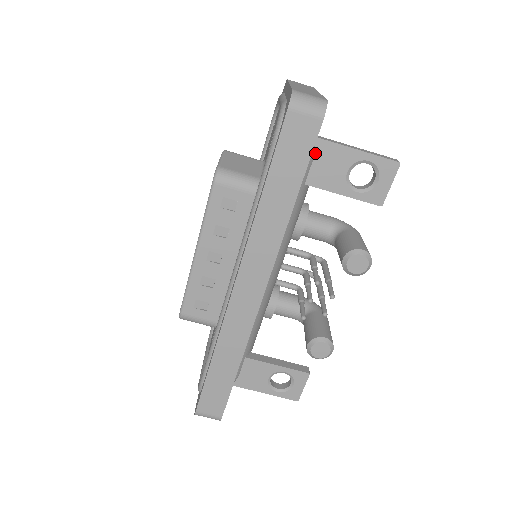
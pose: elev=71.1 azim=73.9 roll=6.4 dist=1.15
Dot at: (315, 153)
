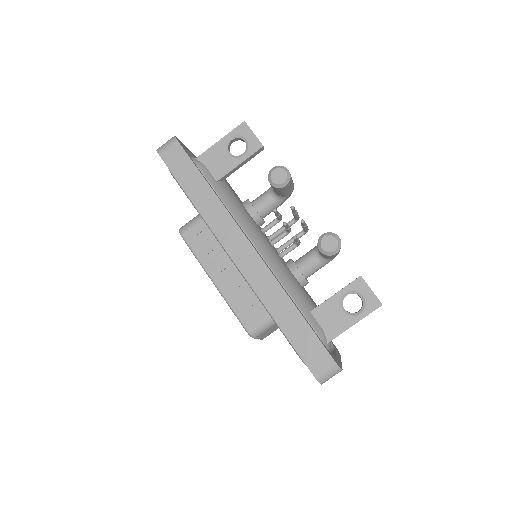
Dot at: (204, 164)
